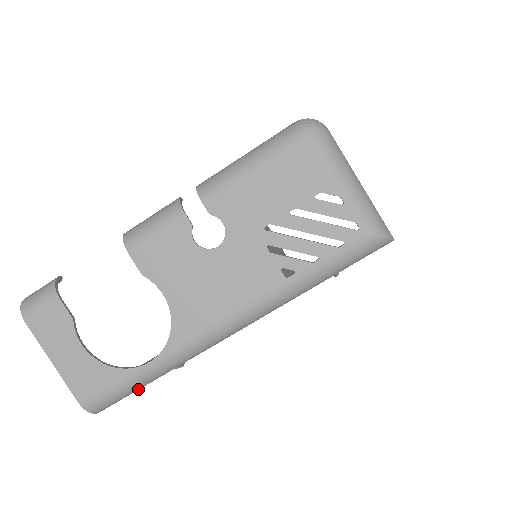
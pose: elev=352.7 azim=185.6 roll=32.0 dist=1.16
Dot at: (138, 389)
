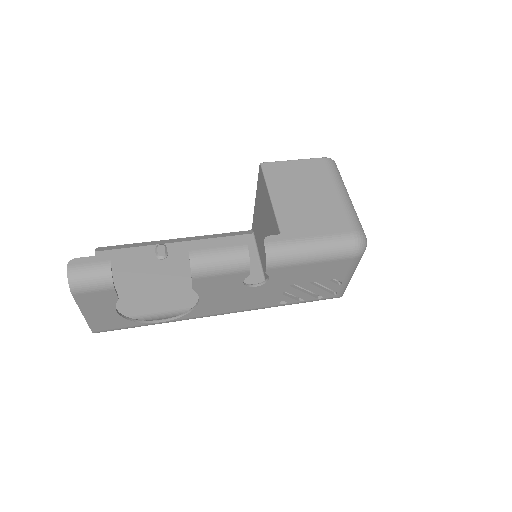
Dot at: occluded
